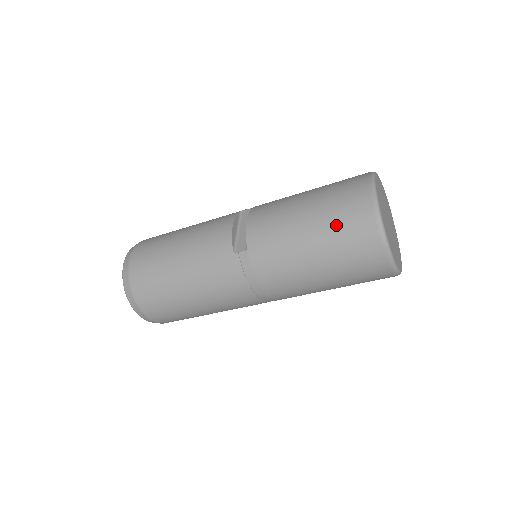
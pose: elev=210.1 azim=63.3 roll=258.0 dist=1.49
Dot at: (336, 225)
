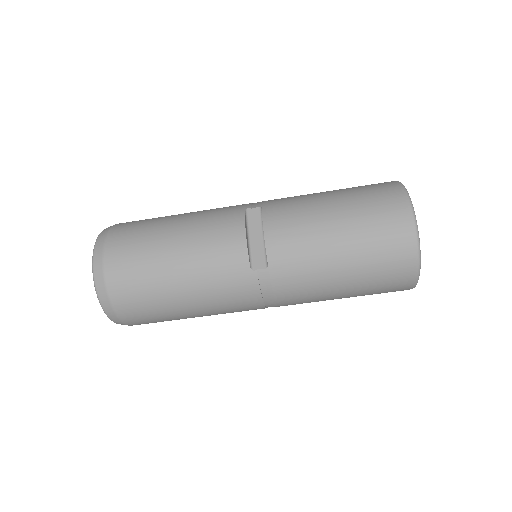
Dot at: (373, 252)
